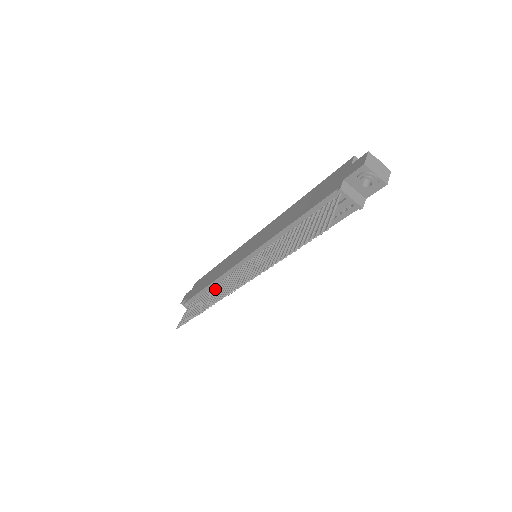
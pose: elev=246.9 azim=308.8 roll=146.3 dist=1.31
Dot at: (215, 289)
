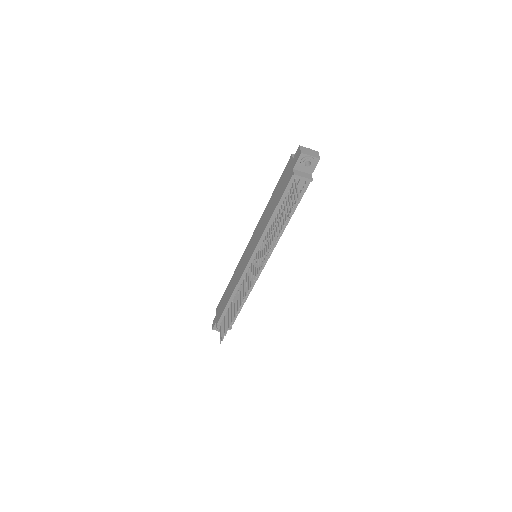
Dot at: (237, 296)
